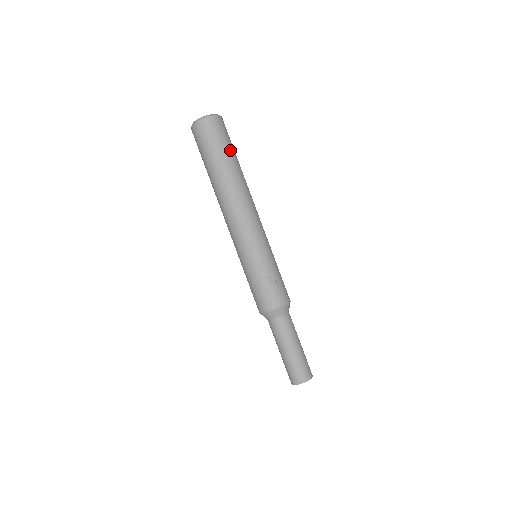
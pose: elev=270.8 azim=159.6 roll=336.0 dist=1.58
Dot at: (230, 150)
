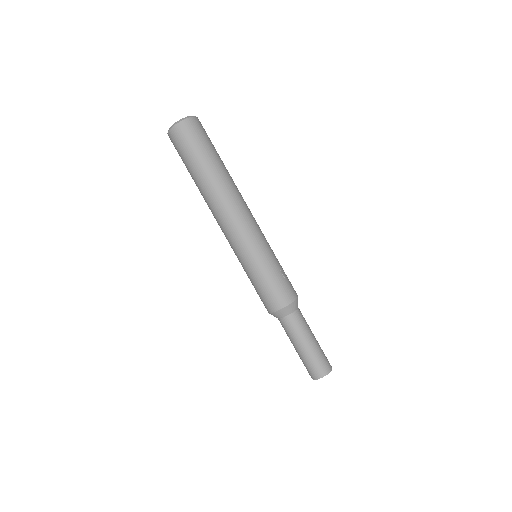
Dot at: occluded
